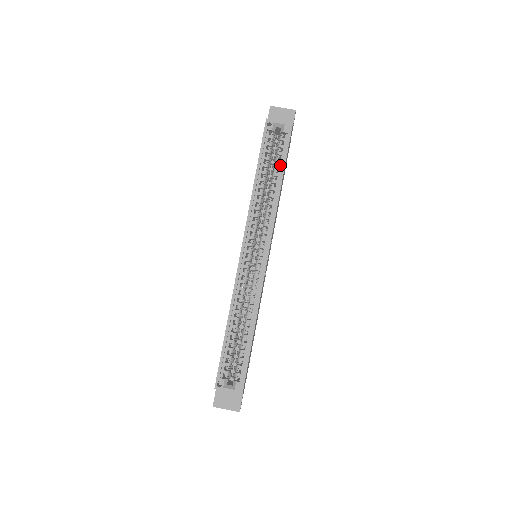
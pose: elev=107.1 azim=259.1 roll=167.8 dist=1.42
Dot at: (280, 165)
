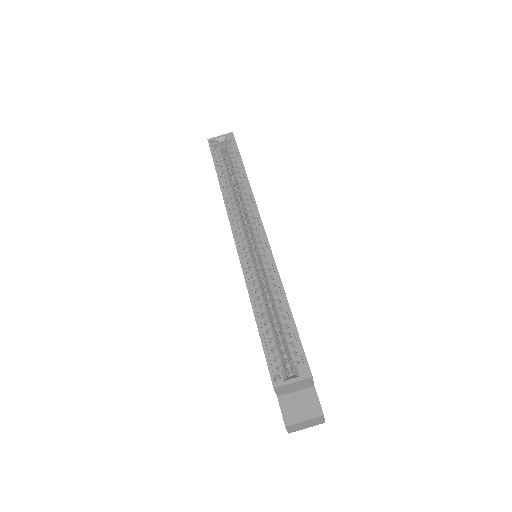
Dot at: (237, 163)
